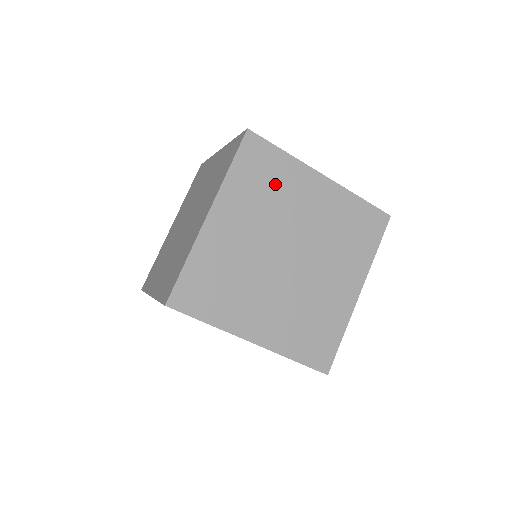
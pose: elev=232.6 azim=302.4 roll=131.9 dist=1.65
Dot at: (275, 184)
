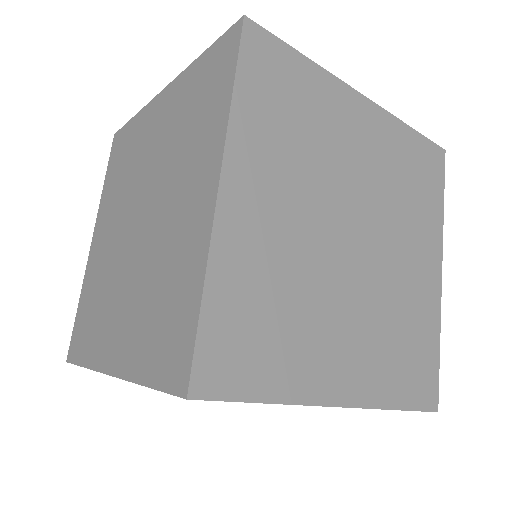
Dot at: occluded
